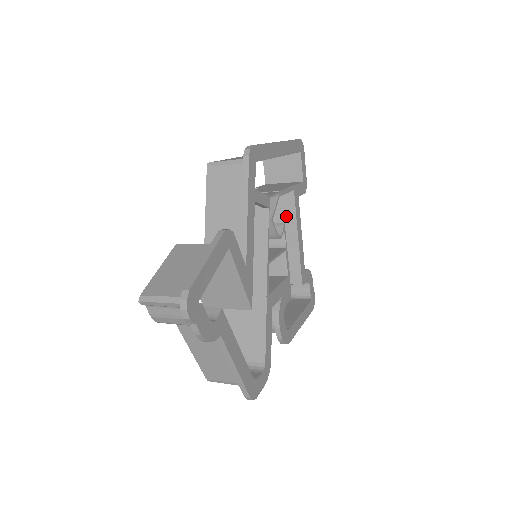
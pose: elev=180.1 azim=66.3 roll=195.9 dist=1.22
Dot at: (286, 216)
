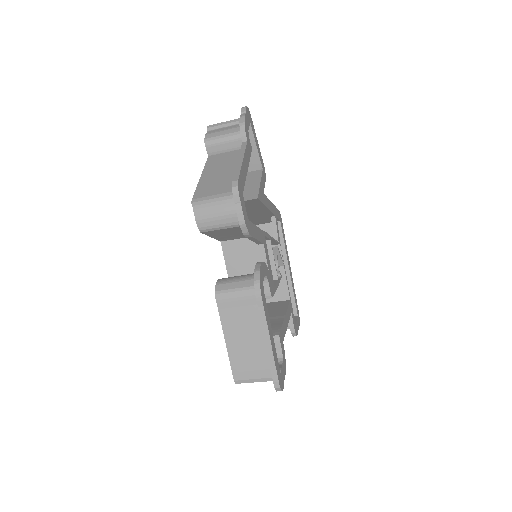
Dot at: (278, 309)
